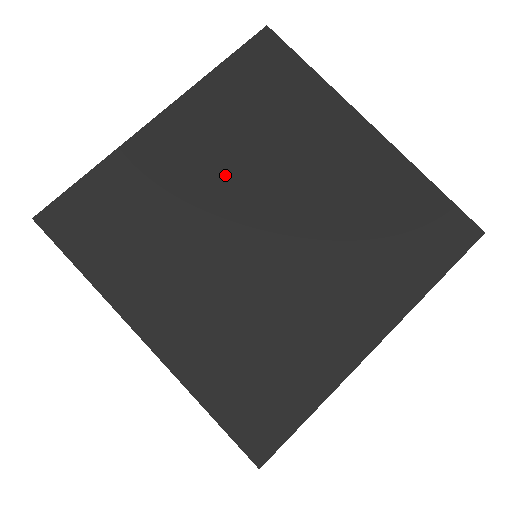
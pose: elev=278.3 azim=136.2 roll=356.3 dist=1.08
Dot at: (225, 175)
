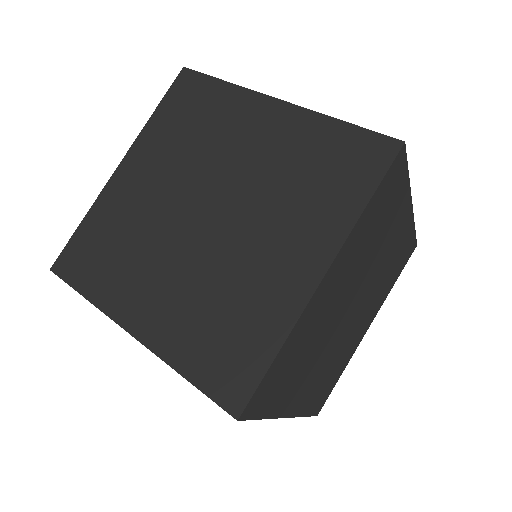
Dot at: (171, 187)
